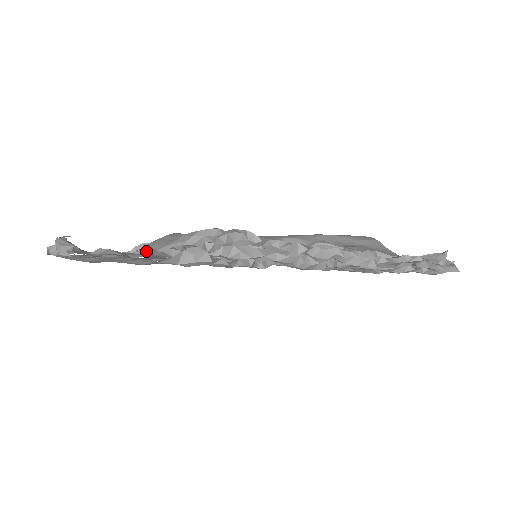
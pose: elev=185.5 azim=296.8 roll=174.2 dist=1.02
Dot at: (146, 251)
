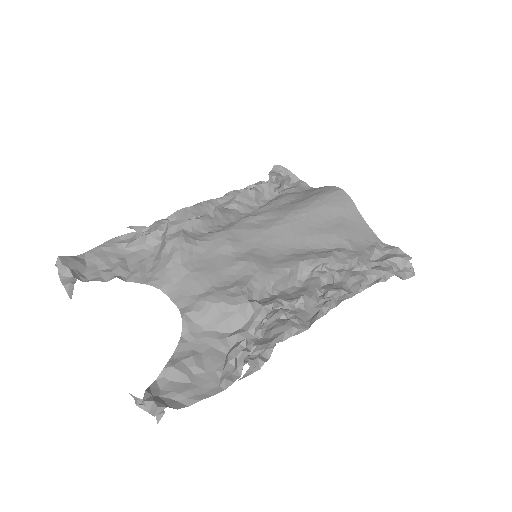
Dot at: (186, 329)
